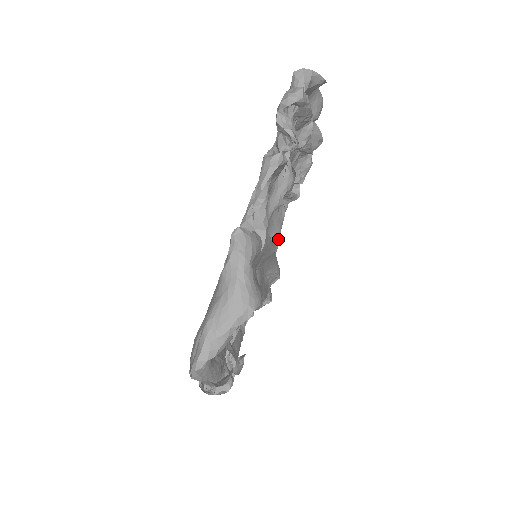
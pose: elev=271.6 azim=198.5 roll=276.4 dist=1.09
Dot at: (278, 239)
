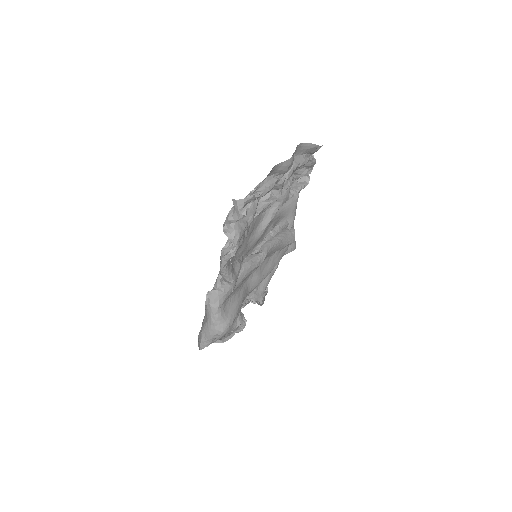
Dot at: (293, 213)
